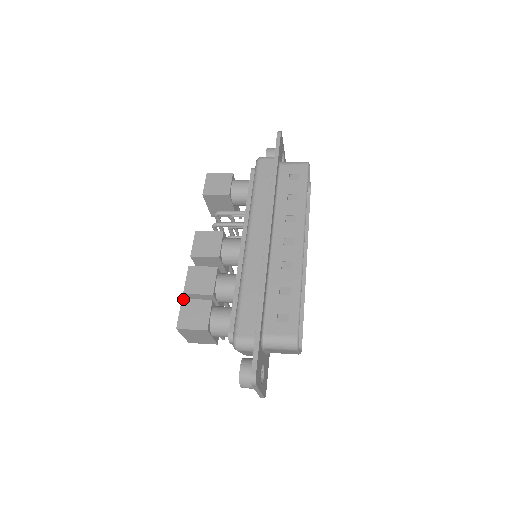
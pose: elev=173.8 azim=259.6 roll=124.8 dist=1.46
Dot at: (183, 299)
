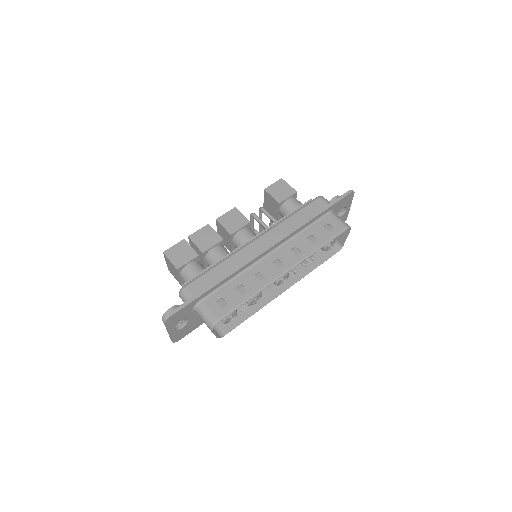
Dot at: occluded
